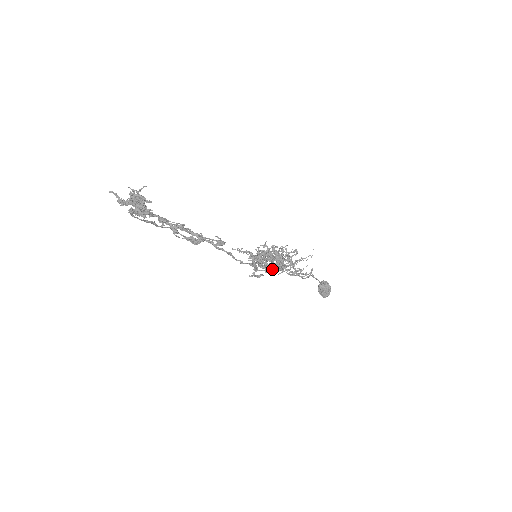
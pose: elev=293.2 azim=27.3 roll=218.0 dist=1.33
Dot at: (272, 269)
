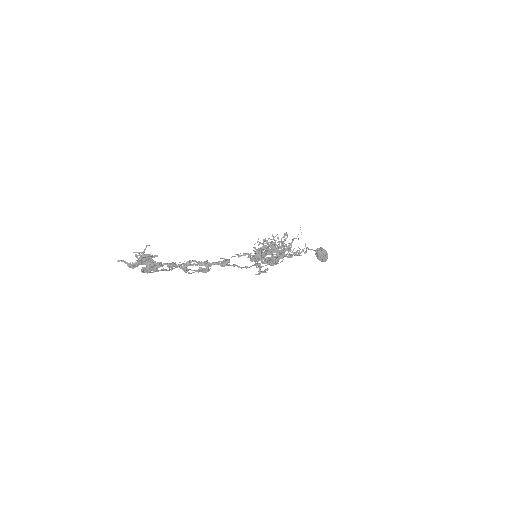
Dot at: (274, 261)
